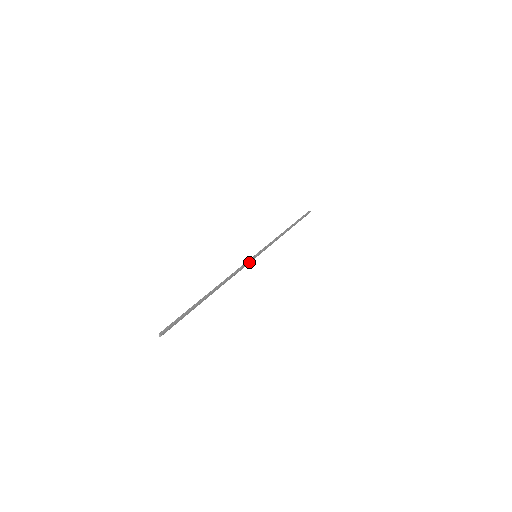
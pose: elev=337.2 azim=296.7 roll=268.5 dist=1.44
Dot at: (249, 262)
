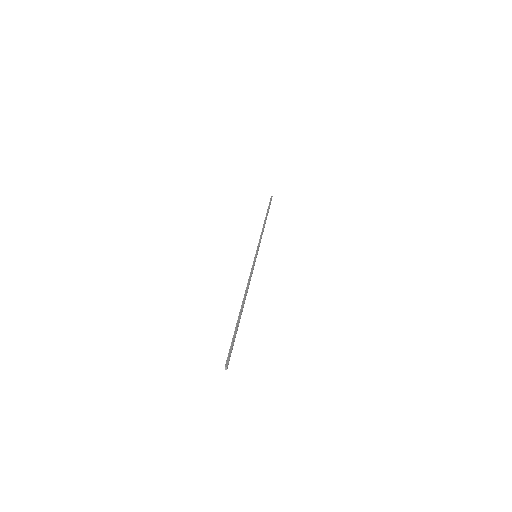
Dot at: (254, 264)
